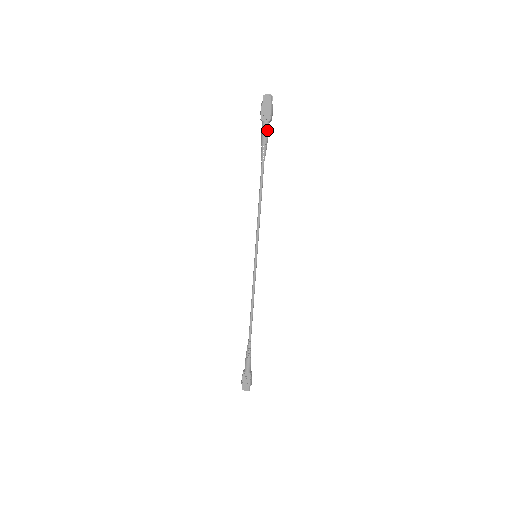
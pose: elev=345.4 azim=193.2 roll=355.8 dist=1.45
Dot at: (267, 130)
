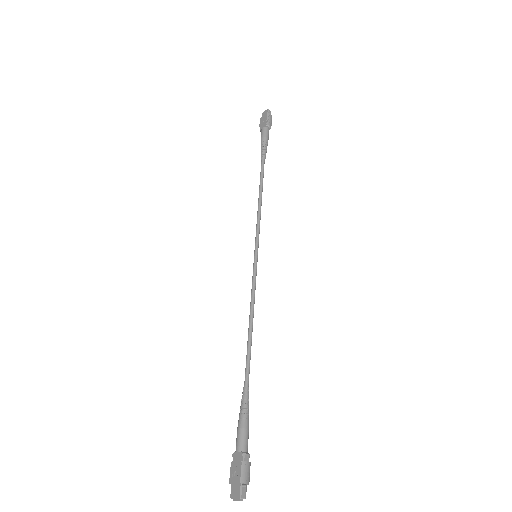
Dot at: (265, 133)
